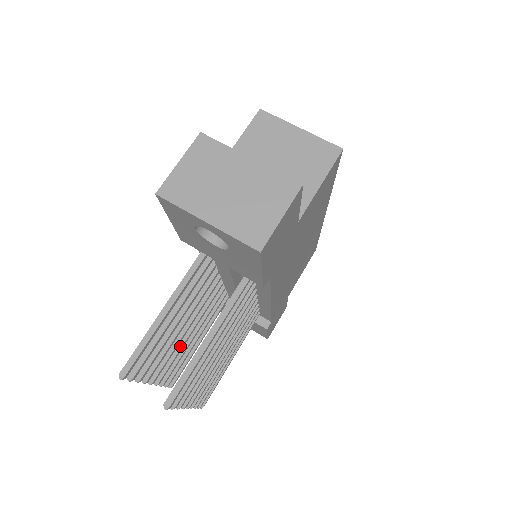
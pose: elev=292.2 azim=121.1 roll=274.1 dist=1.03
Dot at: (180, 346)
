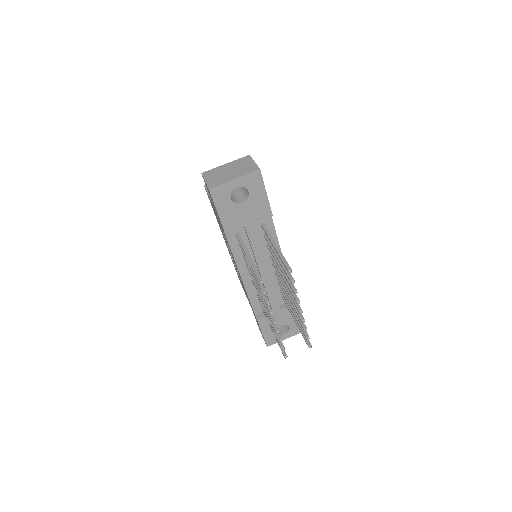
Dot at: occluded
